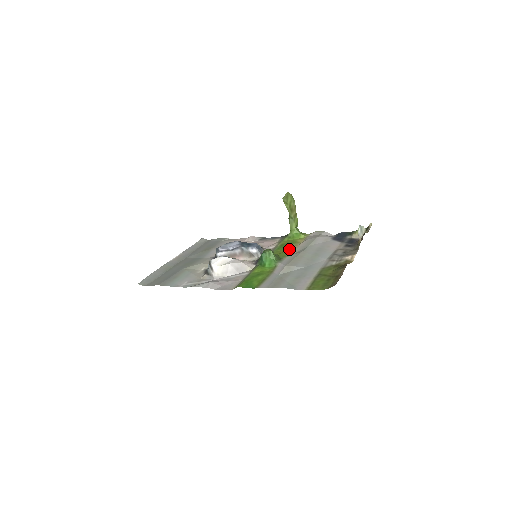
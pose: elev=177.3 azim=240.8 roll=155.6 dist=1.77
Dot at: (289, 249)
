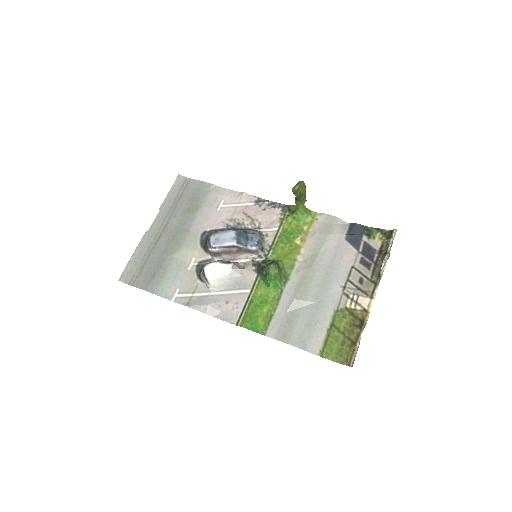
Dot at: (295, 248)
